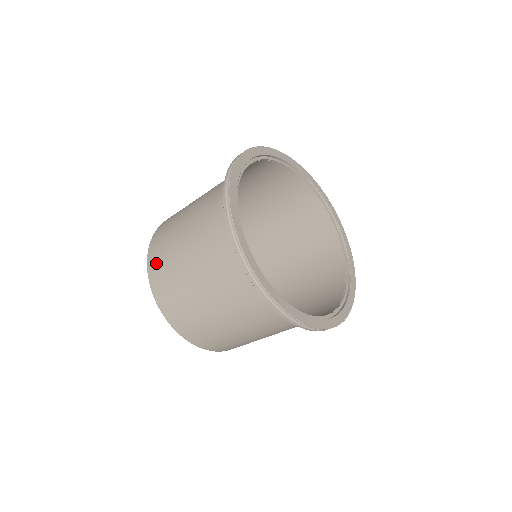
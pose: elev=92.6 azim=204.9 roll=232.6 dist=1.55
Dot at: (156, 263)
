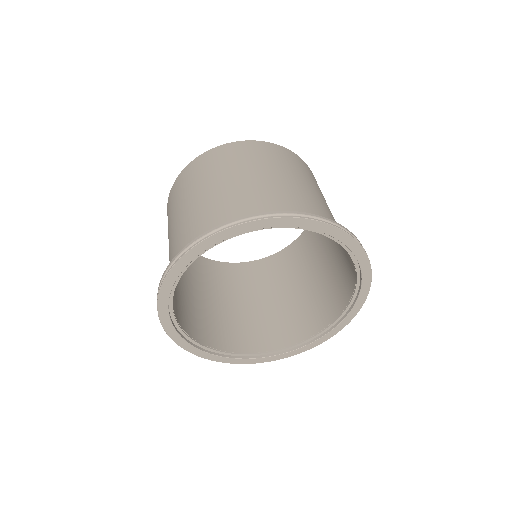
Dot at: occluded
